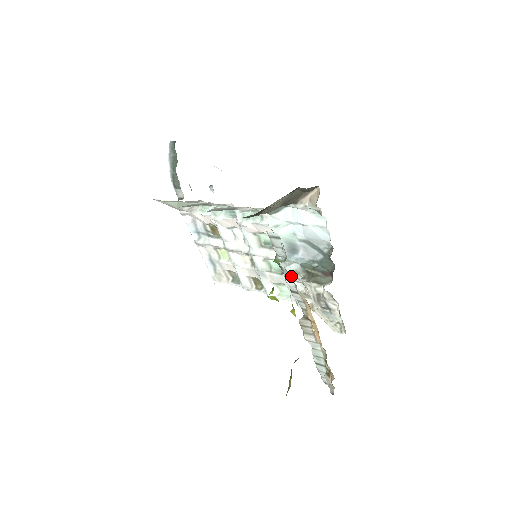
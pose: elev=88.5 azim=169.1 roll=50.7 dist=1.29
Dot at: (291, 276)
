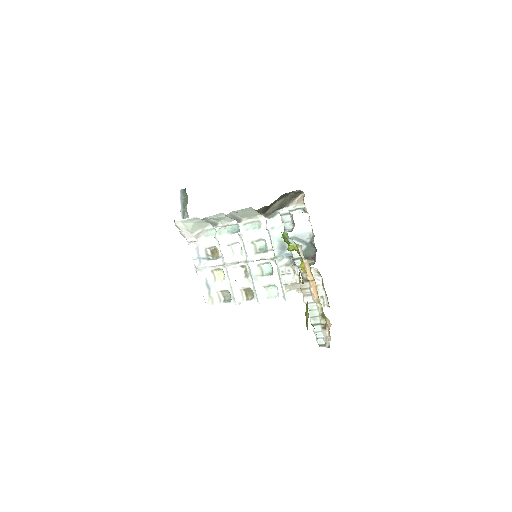
Dot at: (282, 270)
